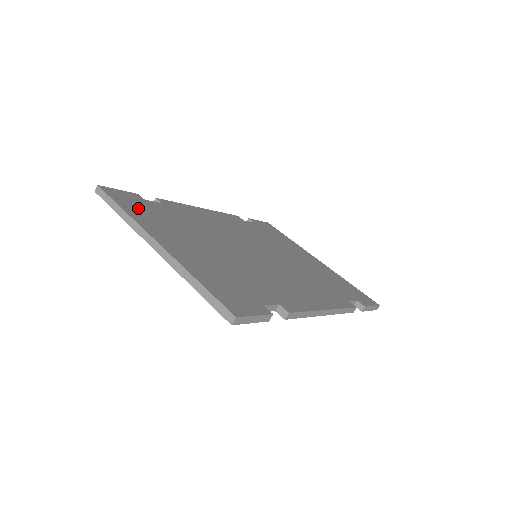
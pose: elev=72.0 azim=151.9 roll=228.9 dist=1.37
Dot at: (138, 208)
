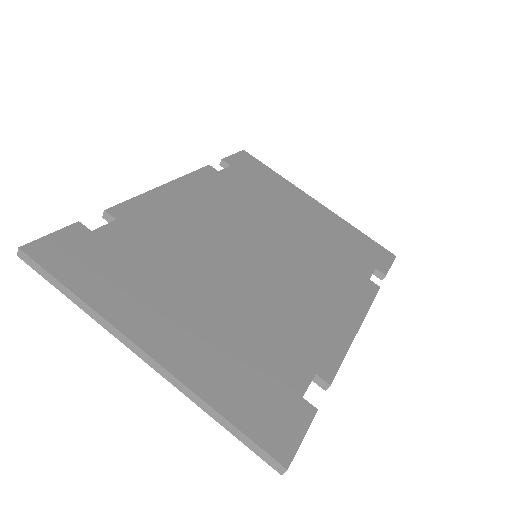
Dot at: (92, 269)
